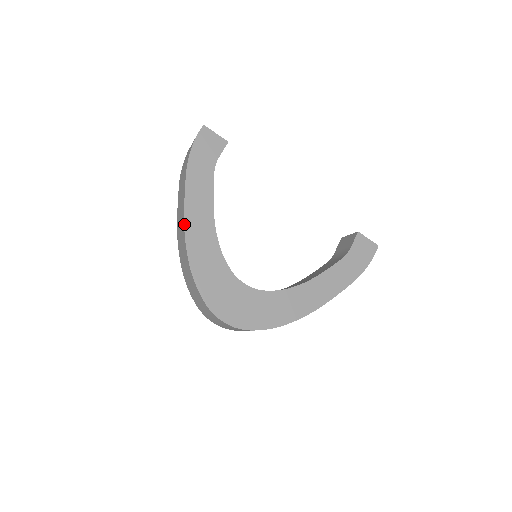
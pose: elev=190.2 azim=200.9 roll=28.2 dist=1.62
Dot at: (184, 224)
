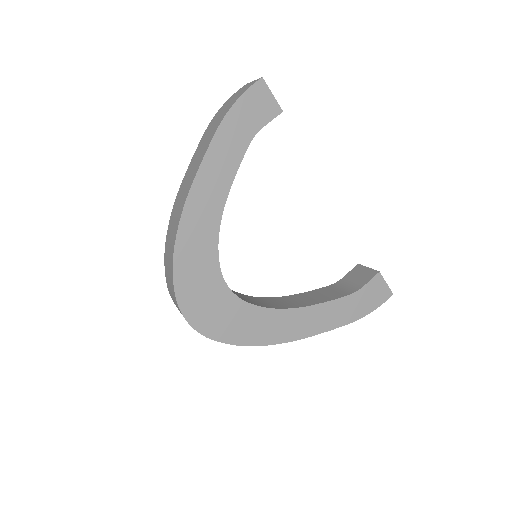
Dot at: (188, 195)
